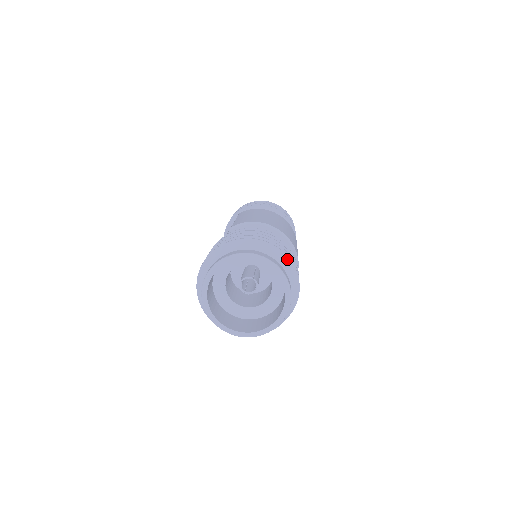
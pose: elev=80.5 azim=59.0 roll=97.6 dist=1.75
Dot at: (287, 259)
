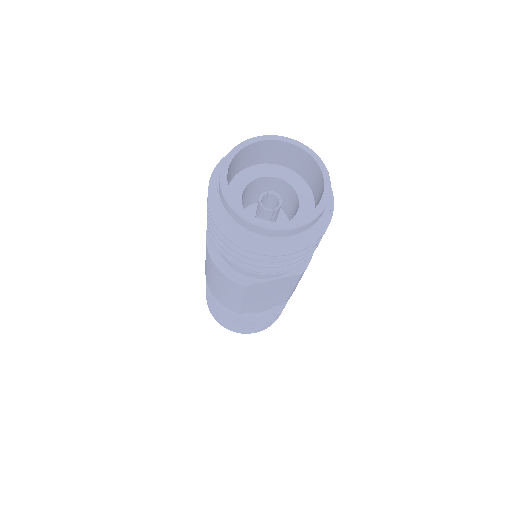
Dot at: (332, 203)
